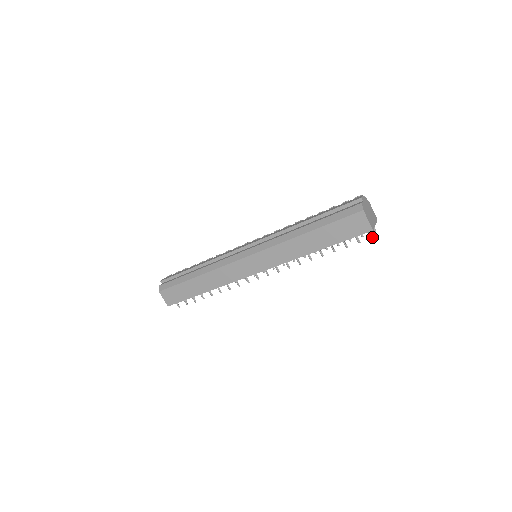
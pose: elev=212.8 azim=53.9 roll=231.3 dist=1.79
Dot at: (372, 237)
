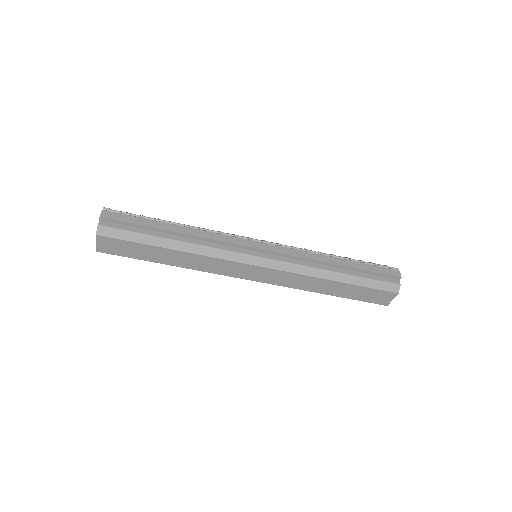
Dot at: occluded
